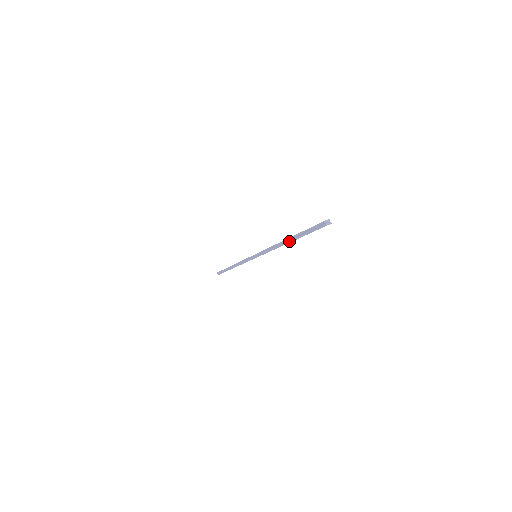
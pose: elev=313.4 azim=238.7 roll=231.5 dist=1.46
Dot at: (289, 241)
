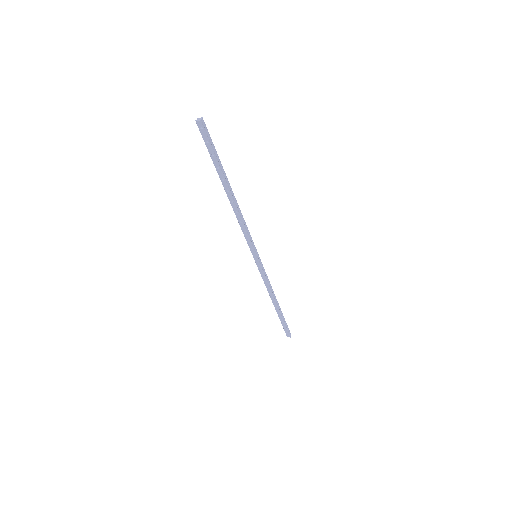
Dot at: (224, 187)
